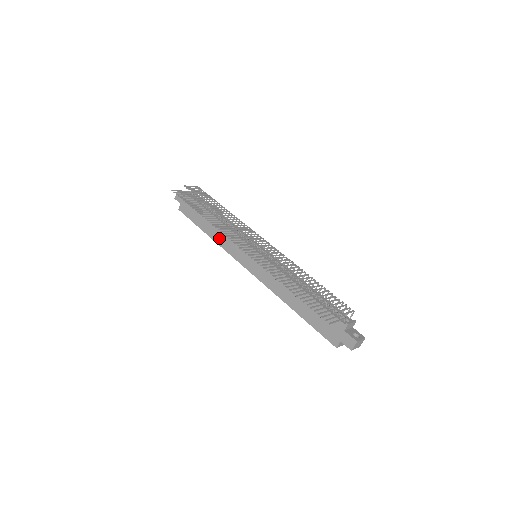
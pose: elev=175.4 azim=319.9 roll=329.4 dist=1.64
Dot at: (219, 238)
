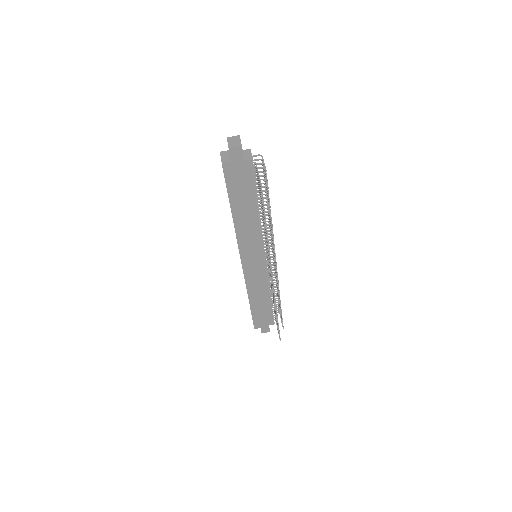
Dot at: (242, 227)
